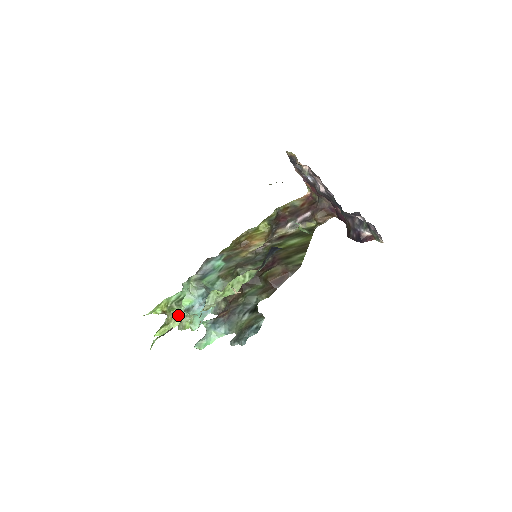
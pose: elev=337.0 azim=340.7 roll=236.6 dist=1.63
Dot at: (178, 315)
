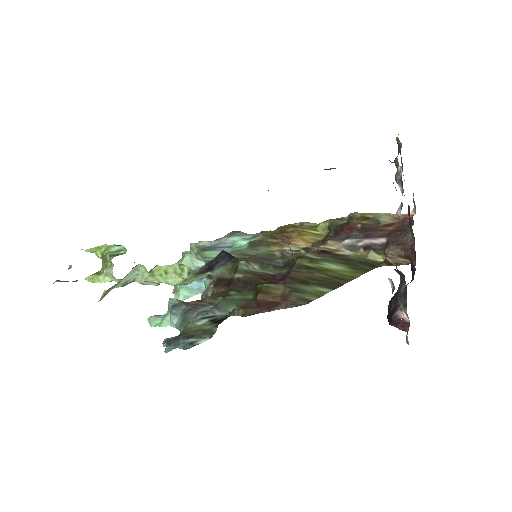
Dot at: (108, 270)
